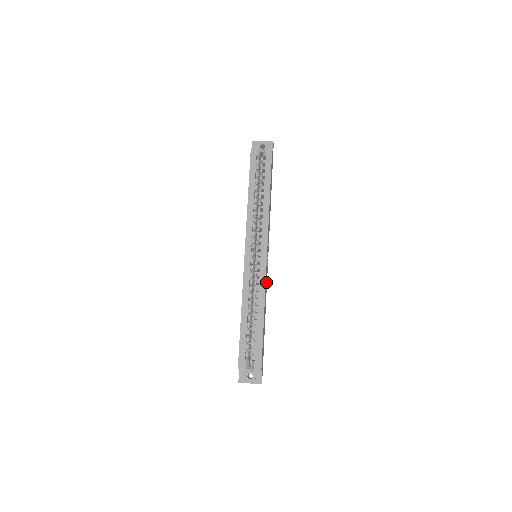
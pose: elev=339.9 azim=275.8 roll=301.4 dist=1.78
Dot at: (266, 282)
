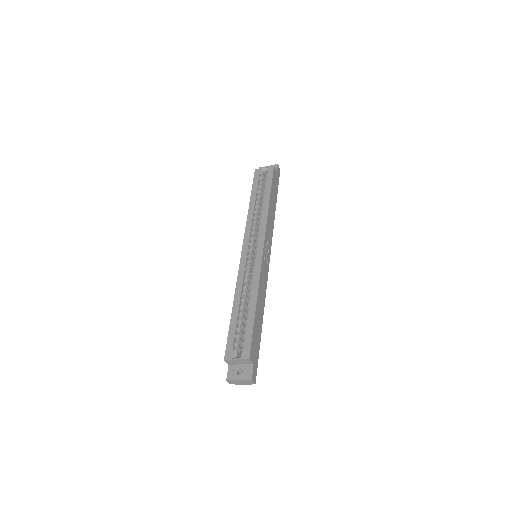
Dot at: (264, 277)
